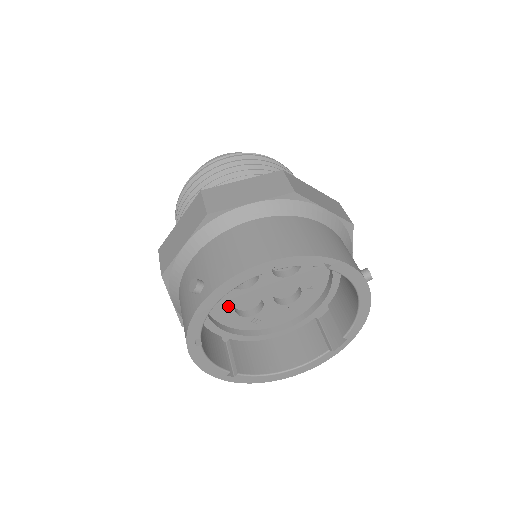
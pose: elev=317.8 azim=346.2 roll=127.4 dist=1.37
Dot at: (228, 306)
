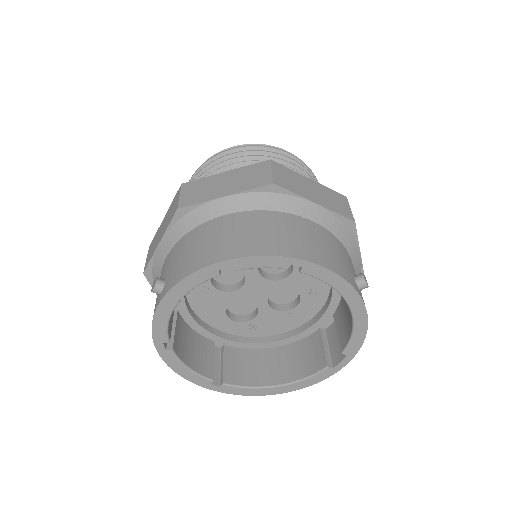
Dot at: (217, 309)
